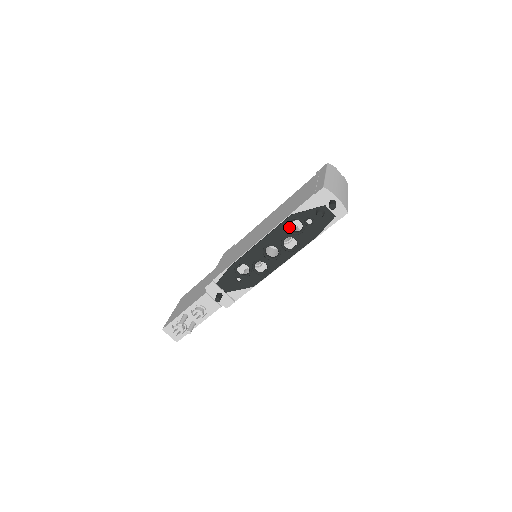
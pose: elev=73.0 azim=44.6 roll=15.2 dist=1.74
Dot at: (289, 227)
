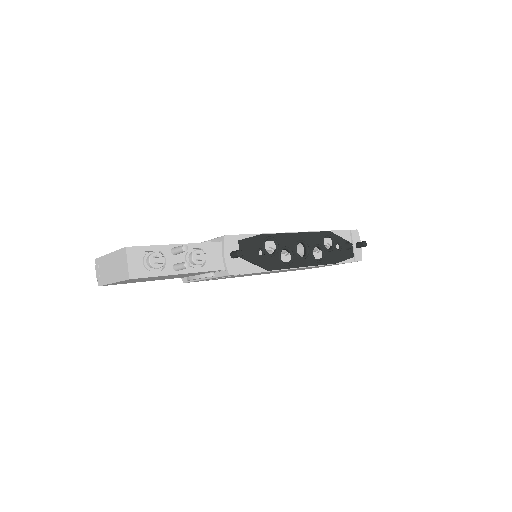
Dot at: (323, 240)
